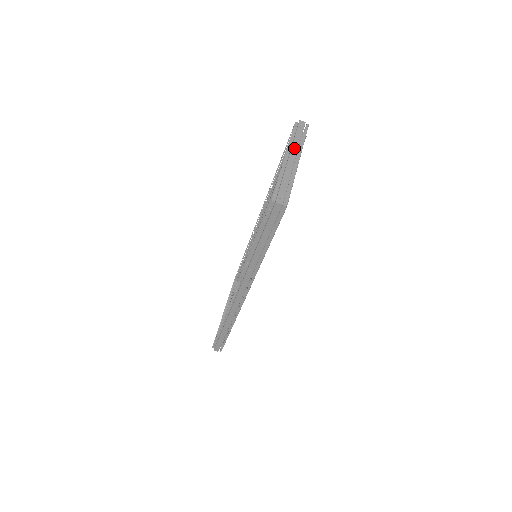
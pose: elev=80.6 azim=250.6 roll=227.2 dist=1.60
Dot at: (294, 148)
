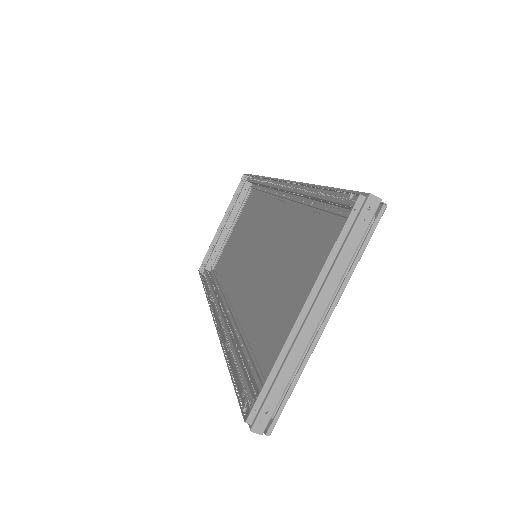
Dot at: (328, 288)
